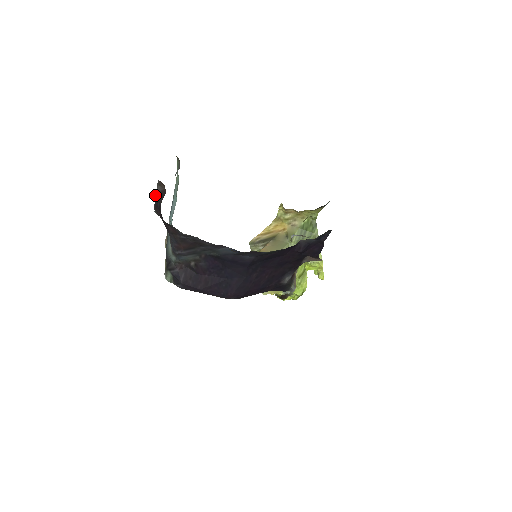
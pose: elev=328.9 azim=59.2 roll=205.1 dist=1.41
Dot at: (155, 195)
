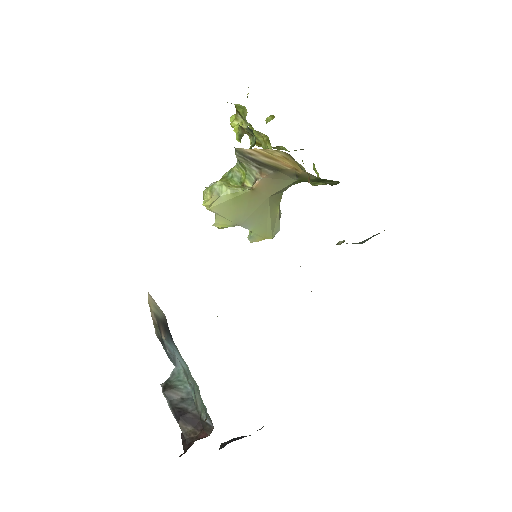
Dot at: (173, 415)
